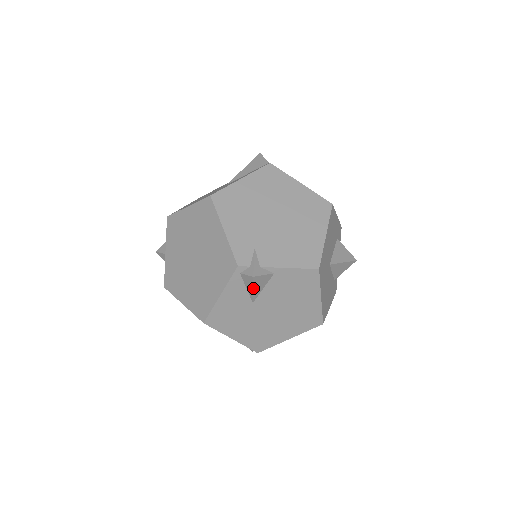
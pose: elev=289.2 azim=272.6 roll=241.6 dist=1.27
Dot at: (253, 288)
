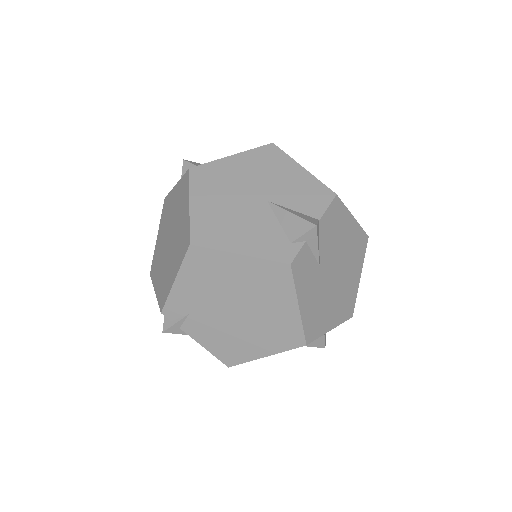
Dot at: occluded
